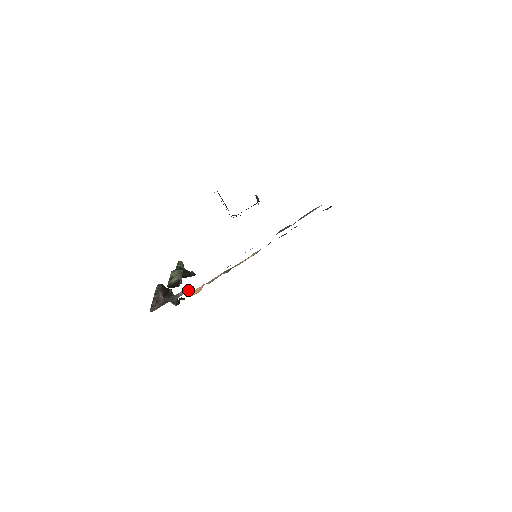
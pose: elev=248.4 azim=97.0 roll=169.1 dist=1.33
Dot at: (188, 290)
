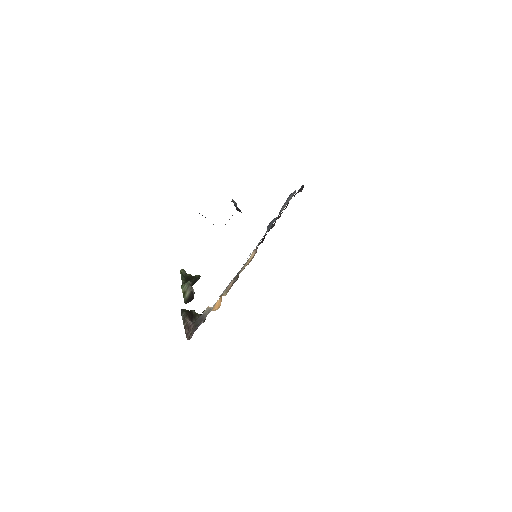
Dot at: (210, 308)
